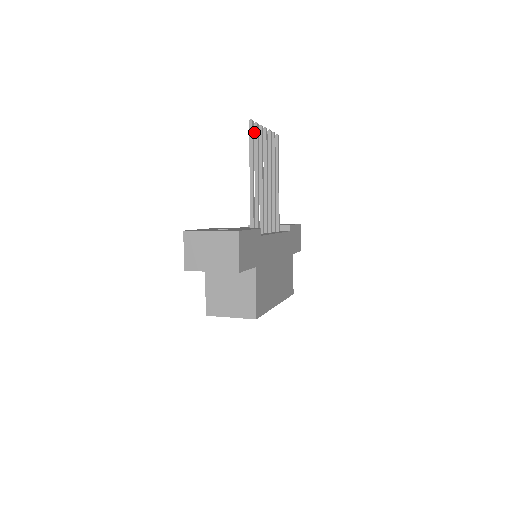
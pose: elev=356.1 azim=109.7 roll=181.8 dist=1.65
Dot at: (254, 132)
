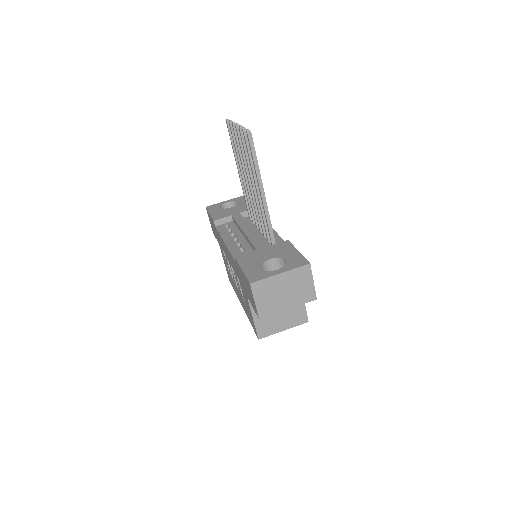
Dot at: (245, 139)
